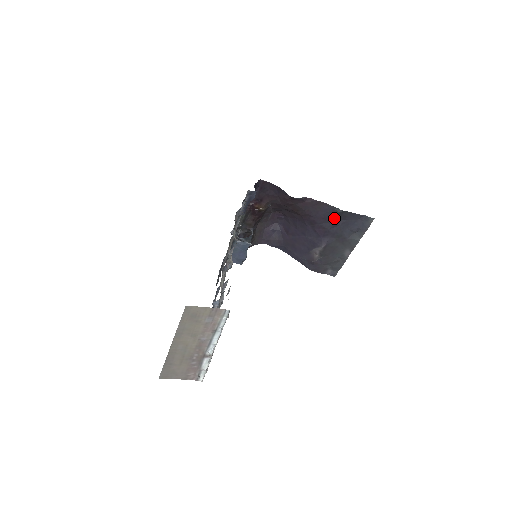
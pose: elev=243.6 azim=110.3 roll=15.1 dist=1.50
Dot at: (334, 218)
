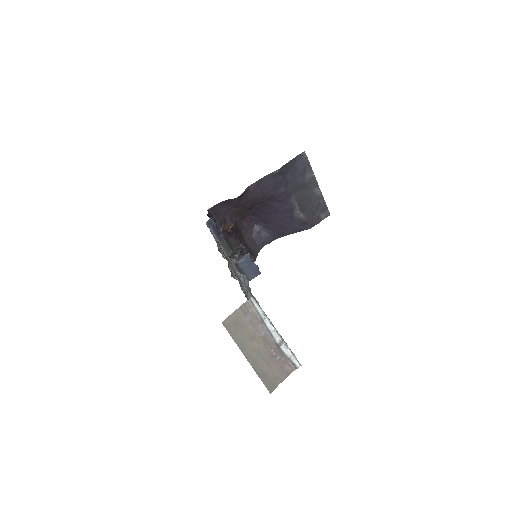
Dot at: (280, 180)
